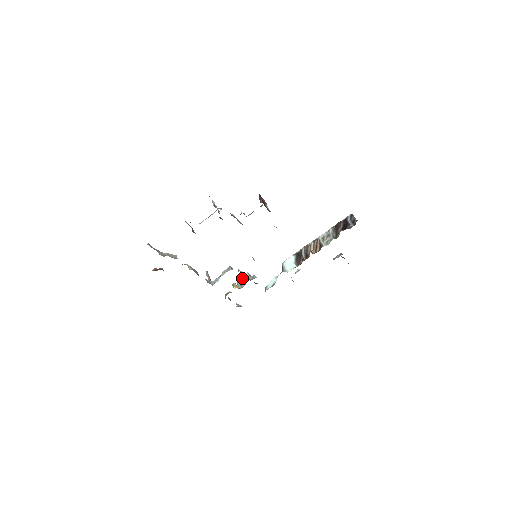
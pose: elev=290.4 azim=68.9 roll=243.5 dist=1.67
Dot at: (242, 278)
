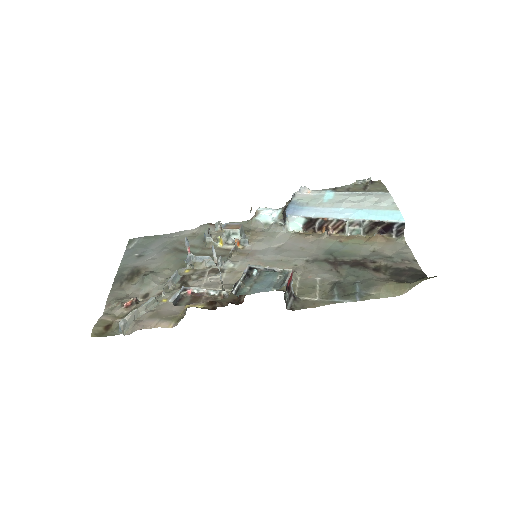
Dot at: (230, 232)
